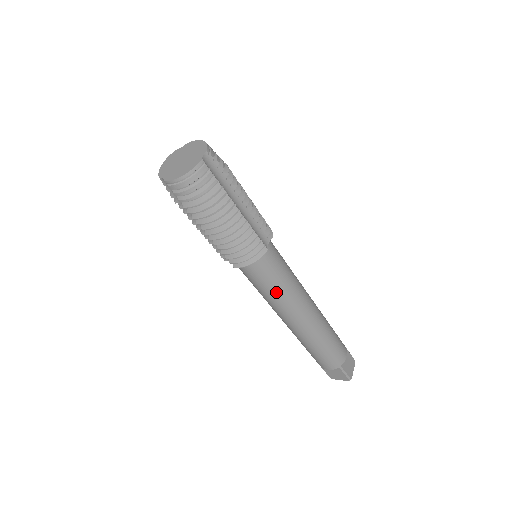
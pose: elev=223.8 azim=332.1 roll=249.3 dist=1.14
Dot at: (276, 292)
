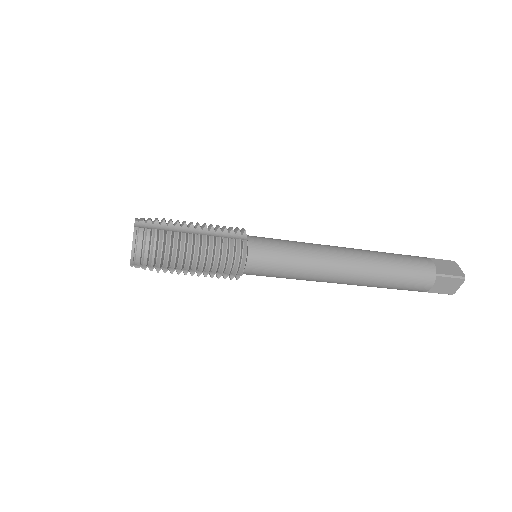
Dot at: (295, 264)
